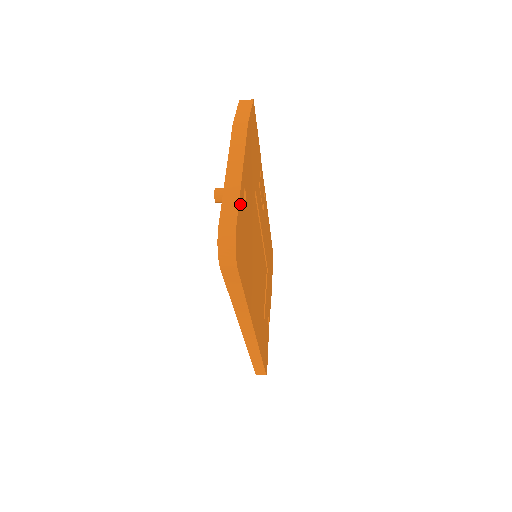
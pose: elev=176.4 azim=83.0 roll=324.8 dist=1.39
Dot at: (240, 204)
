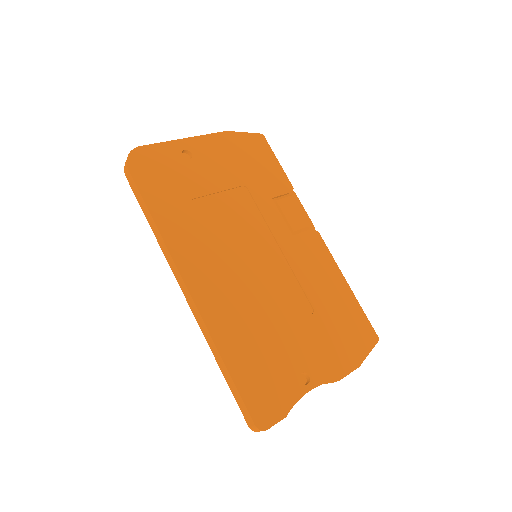
Dot at: (165, 147)
